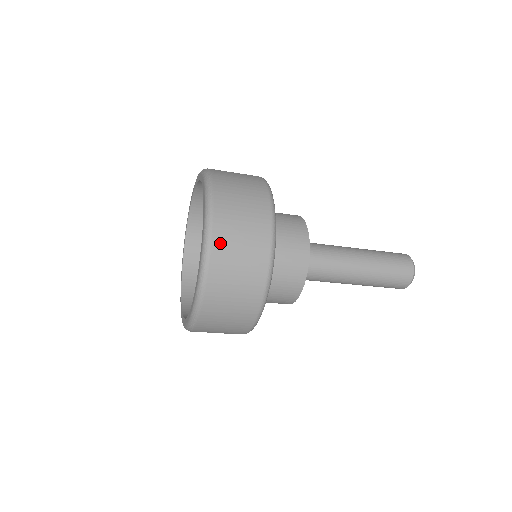
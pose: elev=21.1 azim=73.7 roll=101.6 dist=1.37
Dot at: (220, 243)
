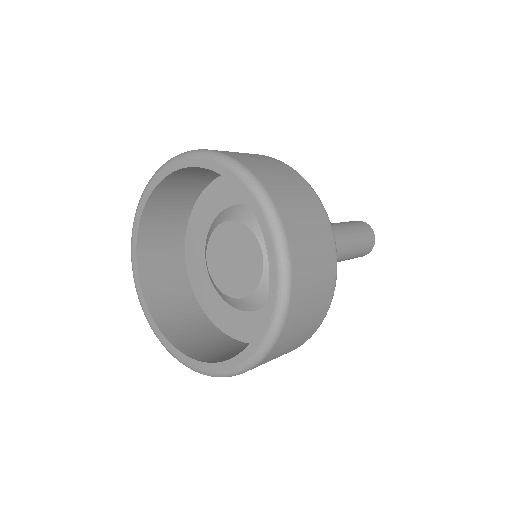
Dot at: (294, 235)
